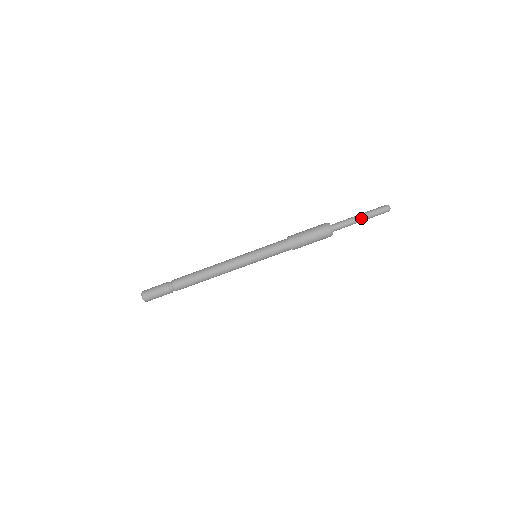
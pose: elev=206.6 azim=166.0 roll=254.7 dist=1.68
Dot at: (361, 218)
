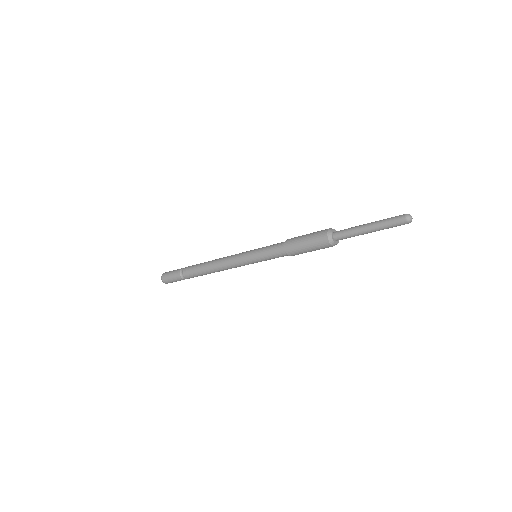
Dot at: (369, 226)
